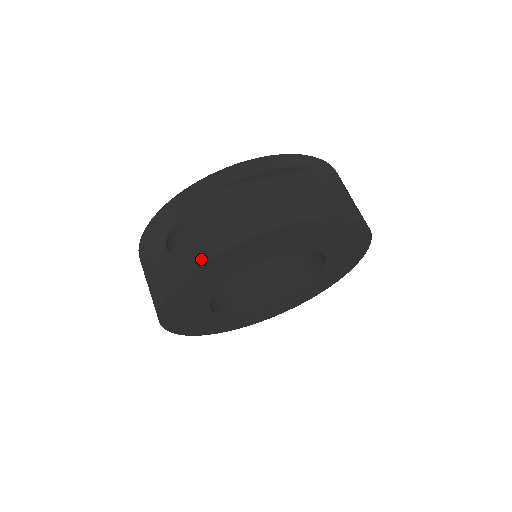
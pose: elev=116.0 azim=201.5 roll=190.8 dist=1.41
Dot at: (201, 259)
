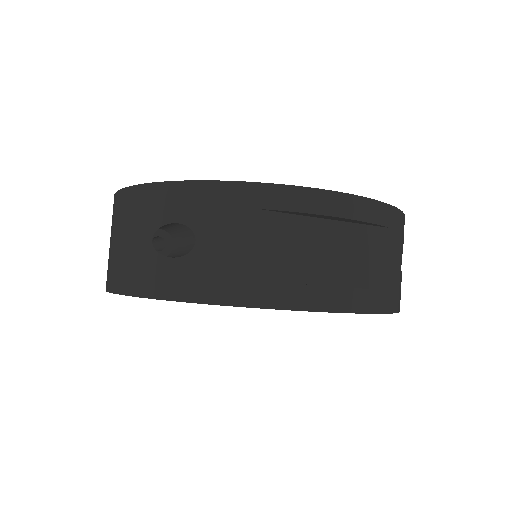
Dot at: (190, 294)
